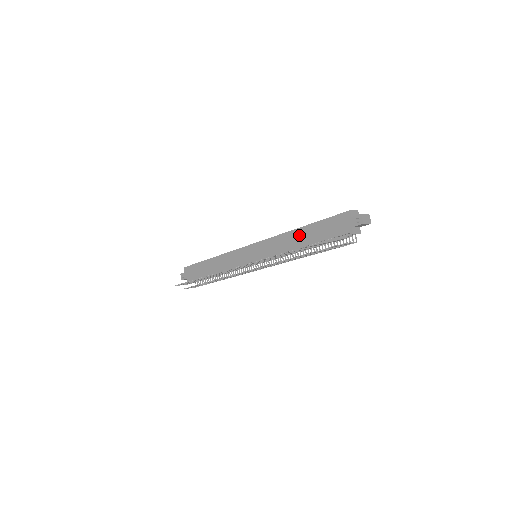
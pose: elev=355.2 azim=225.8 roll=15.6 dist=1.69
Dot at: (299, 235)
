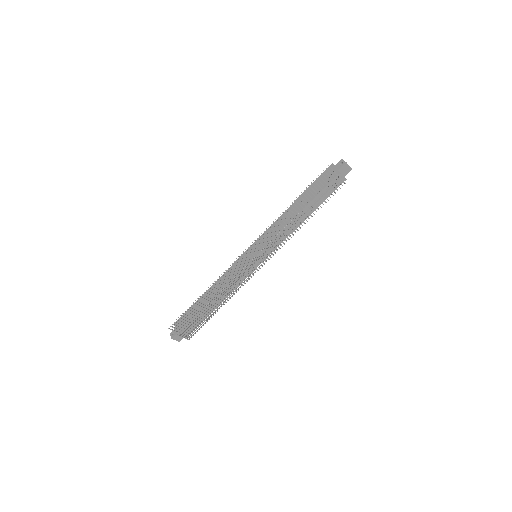
Dot at: (295, 207)
